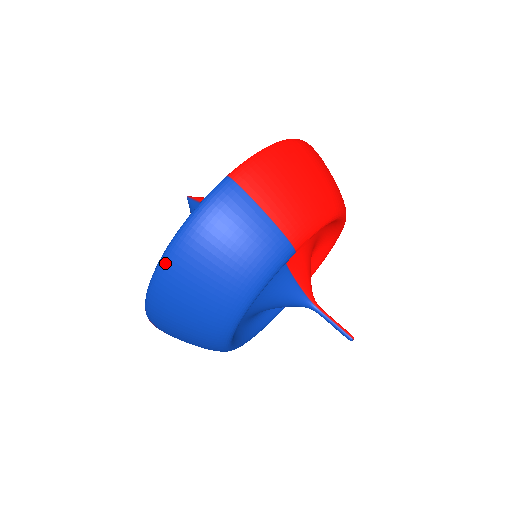
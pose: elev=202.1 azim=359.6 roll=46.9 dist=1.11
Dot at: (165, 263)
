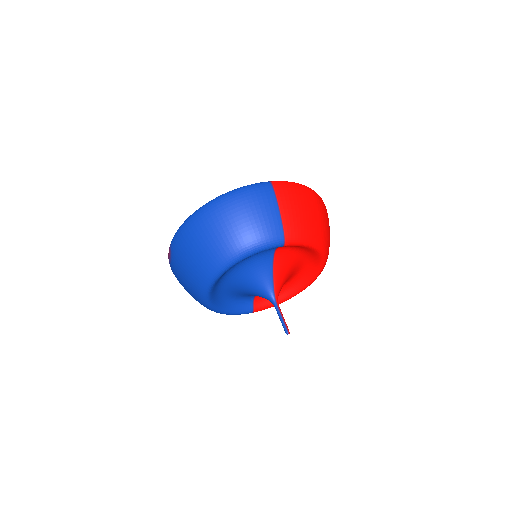
Dot at: (207, 207)
